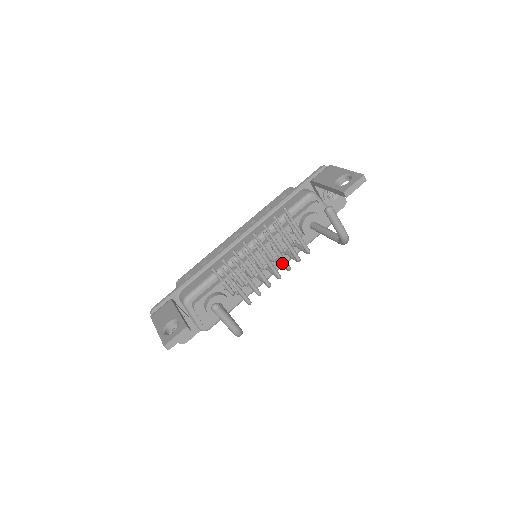
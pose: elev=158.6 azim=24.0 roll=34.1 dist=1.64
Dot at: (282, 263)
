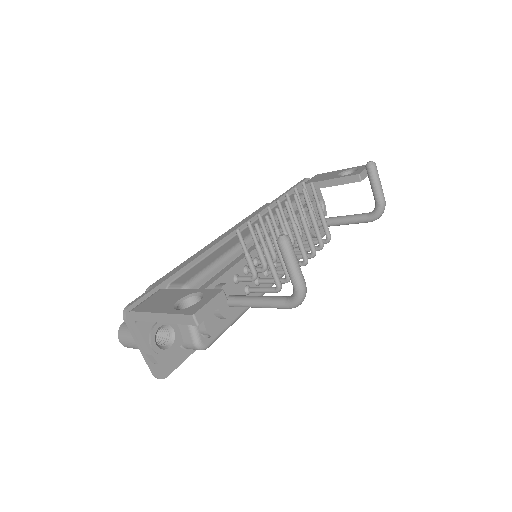
Dot at: (299, 254)
